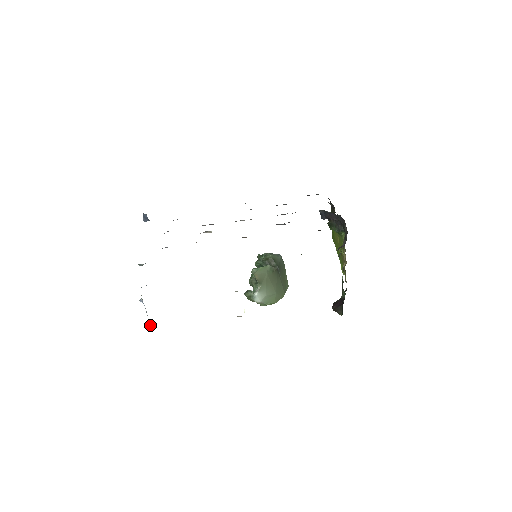
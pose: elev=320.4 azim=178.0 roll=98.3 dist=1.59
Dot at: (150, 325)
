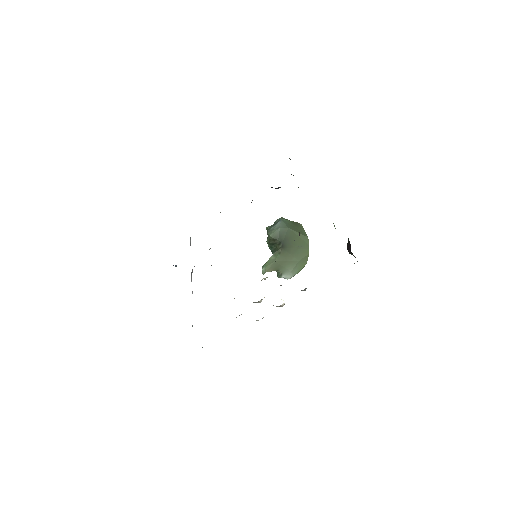
Dot at: occluded
